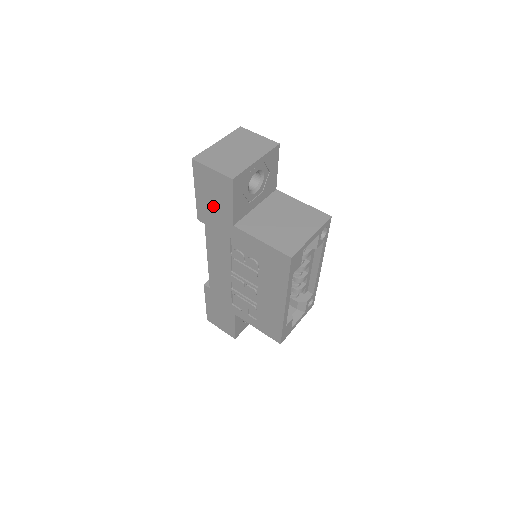
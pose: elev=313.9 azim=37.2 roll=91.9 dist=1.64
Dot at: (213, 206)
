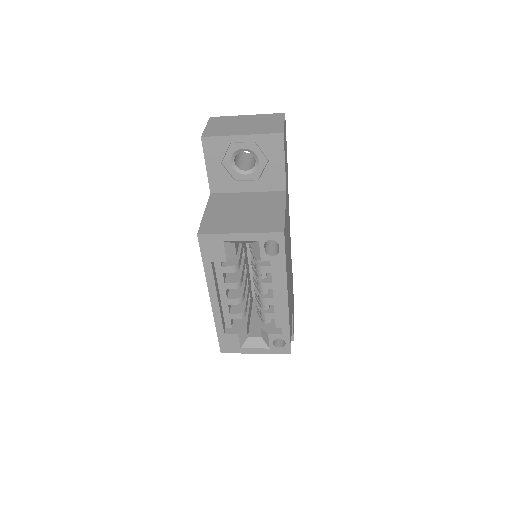
Dot at: occluded
